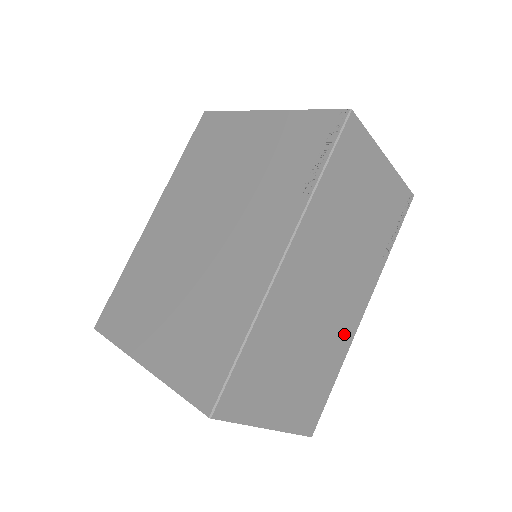
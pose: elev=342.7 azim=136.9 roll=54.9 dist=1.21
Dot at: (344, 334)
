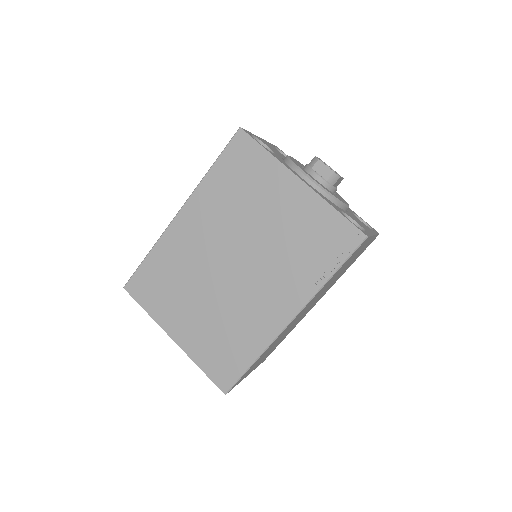
Dot at: occluded
